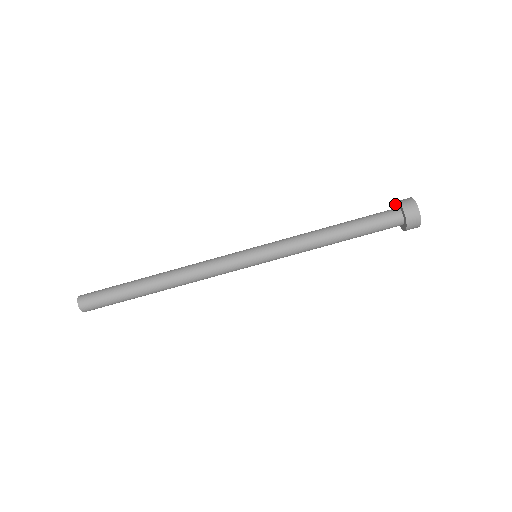
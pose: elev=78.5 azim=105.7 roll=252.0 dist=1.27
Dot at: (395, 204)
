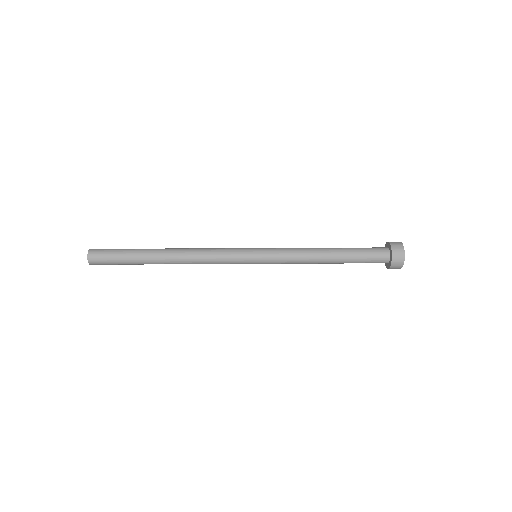
Dot at: occluded
